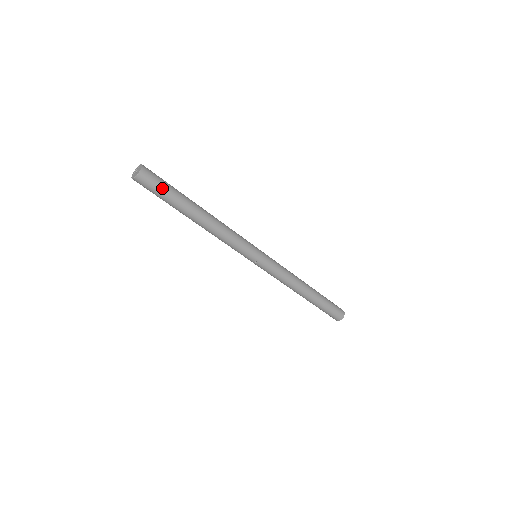
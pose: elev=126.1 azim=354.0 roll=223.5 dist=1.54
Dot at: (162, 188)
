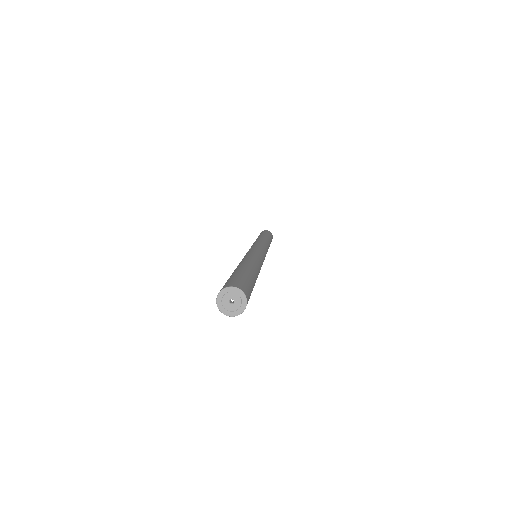
Dot at: (251, 290)
